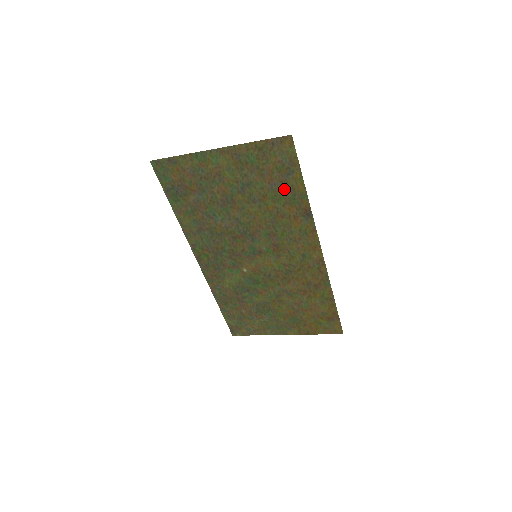
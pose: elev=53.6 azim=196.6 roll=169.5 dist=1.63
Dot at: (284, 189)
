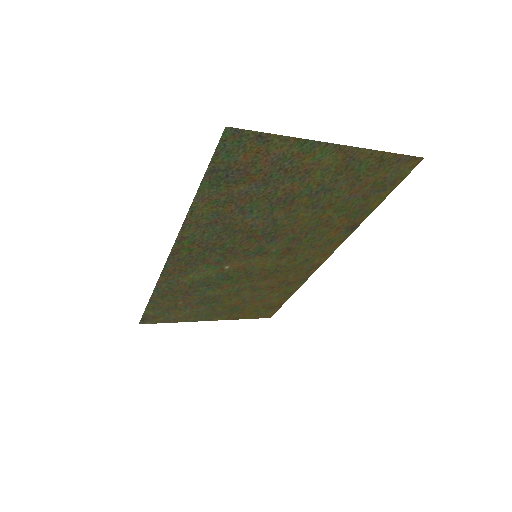
Dot at: (358, 203)
